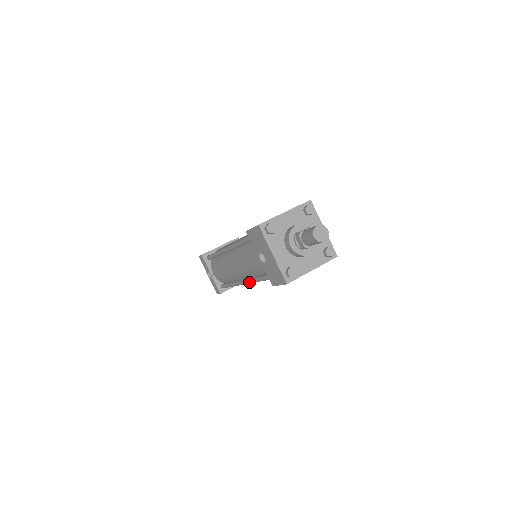
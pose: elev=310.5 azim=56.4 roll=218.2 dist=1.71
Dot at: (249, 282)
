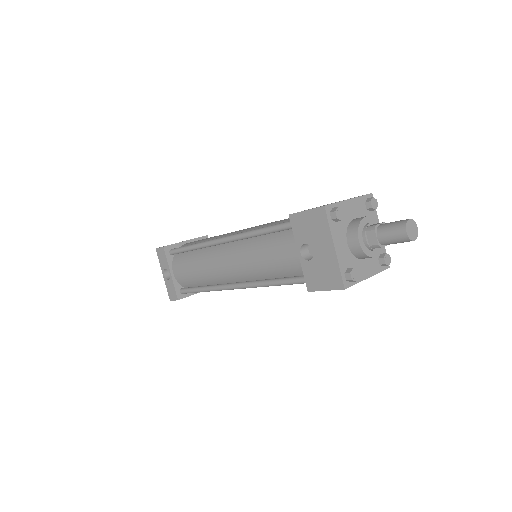
Dot at: (249, 286)
